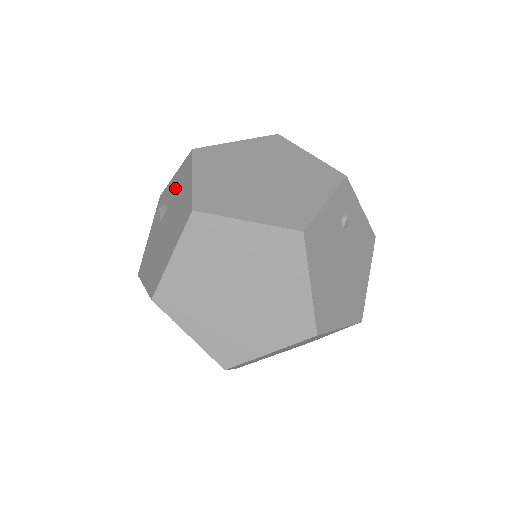
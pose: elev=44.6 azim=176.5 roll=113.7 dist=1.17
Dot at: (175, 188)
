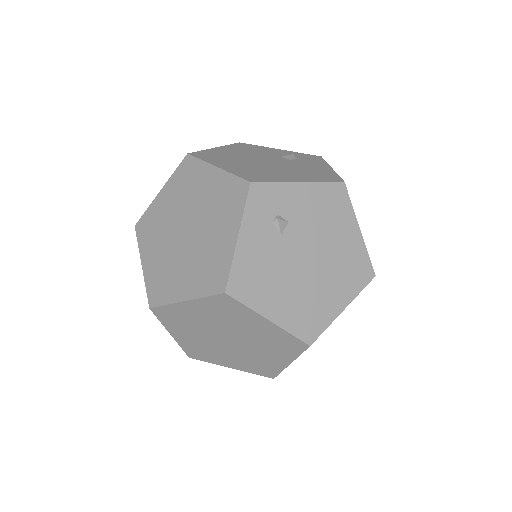
Dot at: occluded
